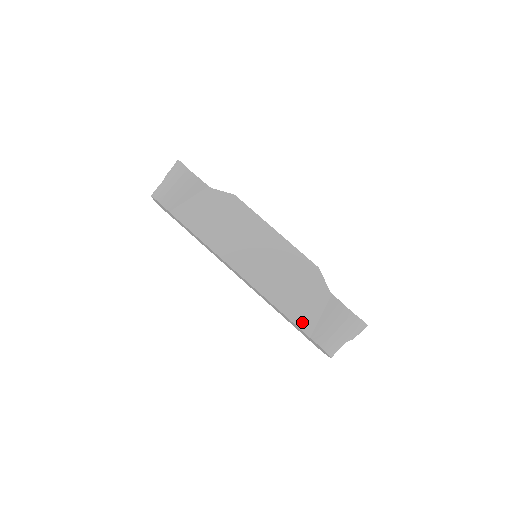
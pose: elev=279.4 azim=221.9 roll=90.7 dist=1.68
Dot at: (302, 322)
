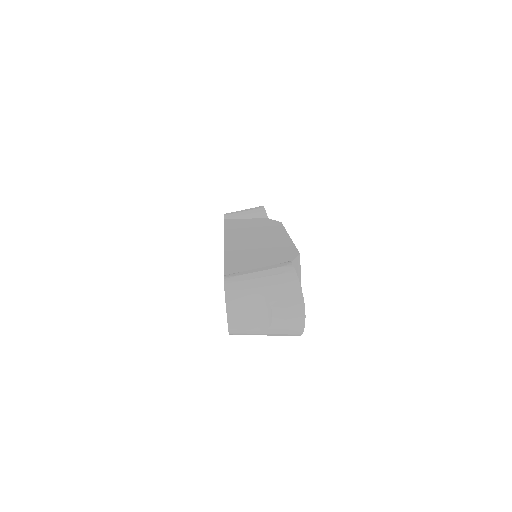
Dot at: (233, 268)
